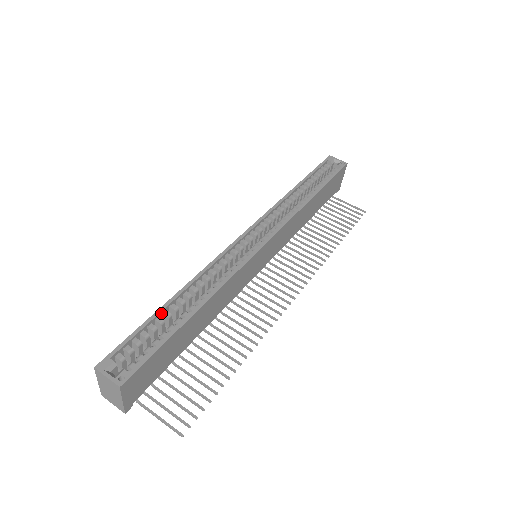
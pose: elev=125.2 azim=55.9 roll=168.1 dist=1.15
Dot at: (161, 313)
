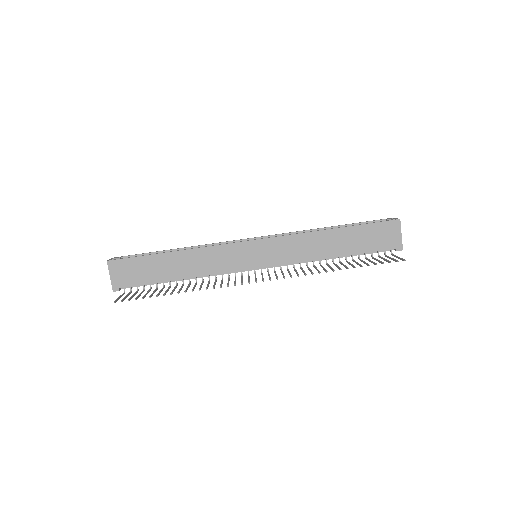
Dot at: occluded
